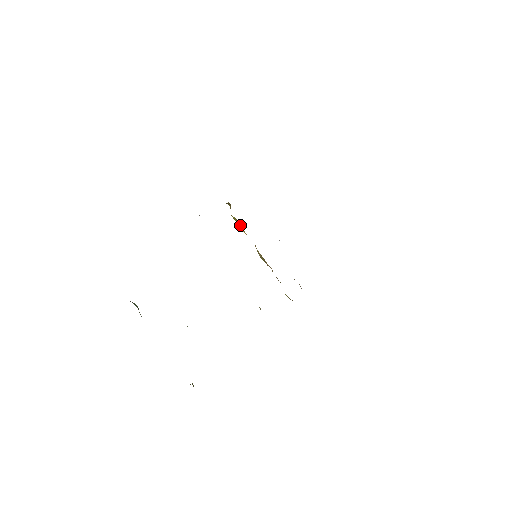
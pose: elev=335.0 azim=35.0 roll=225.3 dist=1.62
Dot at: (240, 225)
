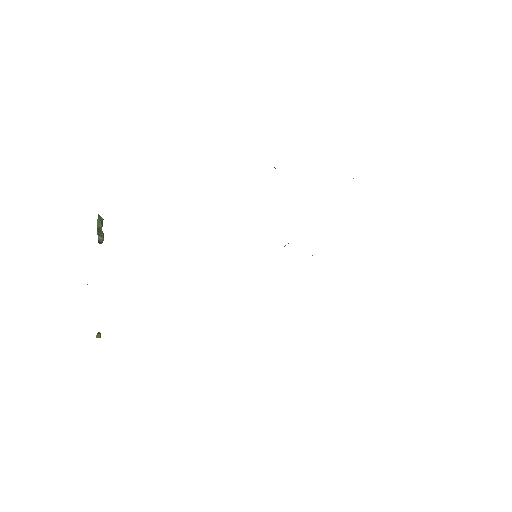
Dot at: occluded
